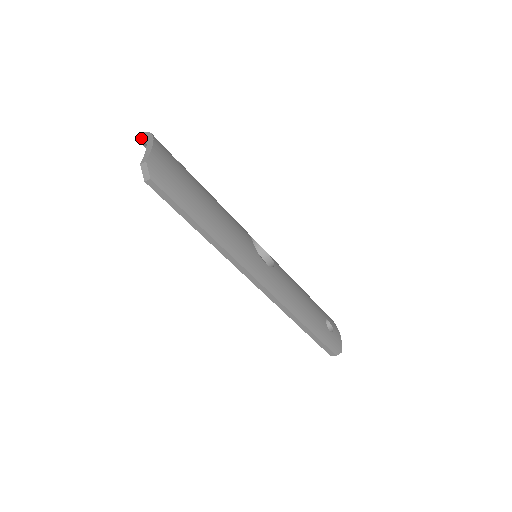
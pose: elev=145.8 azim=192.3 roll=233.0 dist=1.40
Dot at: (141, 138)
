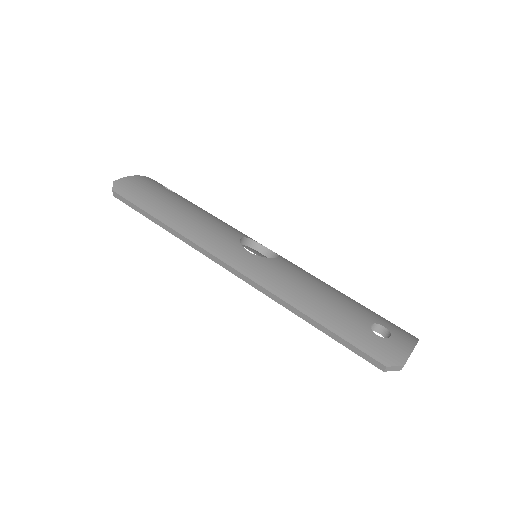
Dot at: occluded
